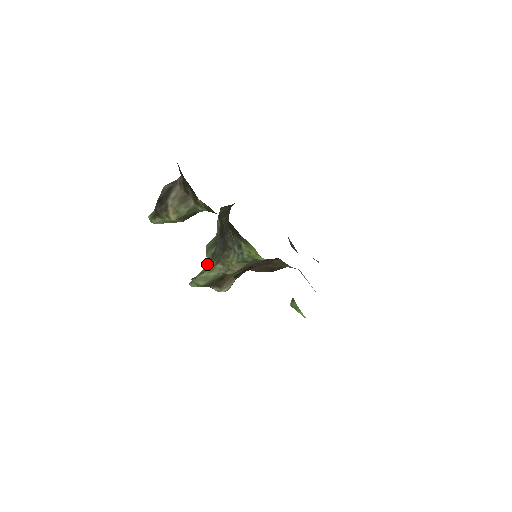
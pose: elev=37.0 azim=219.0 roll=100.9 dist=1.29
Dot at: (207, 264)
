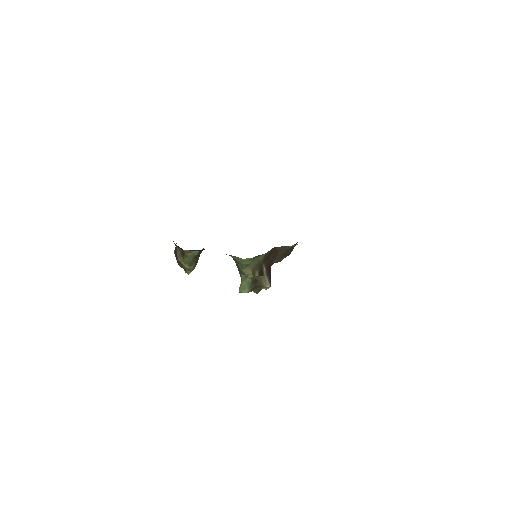
Dot at: occluded
